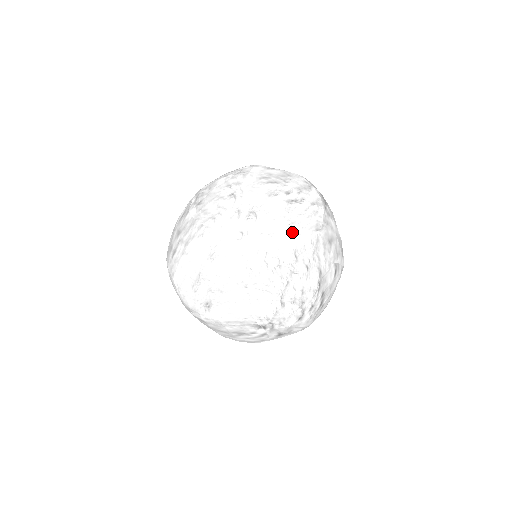
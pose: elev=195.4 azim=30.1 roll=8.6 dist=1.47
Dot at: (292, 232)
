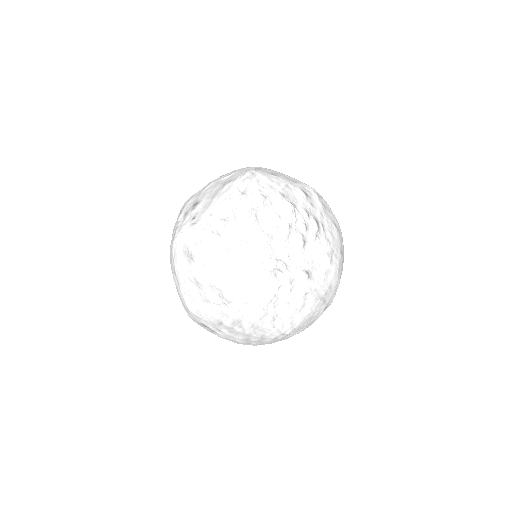
Dot at: (227, 184)
